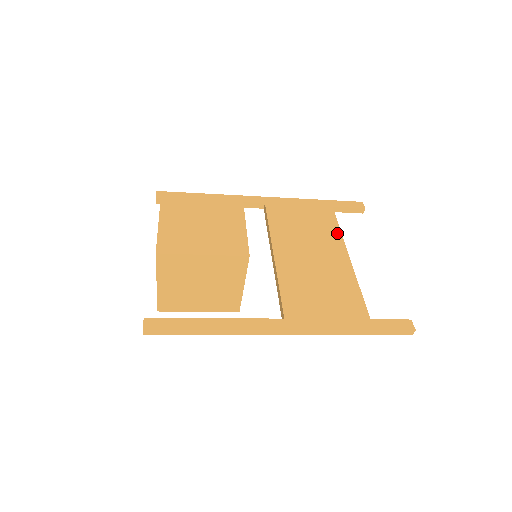
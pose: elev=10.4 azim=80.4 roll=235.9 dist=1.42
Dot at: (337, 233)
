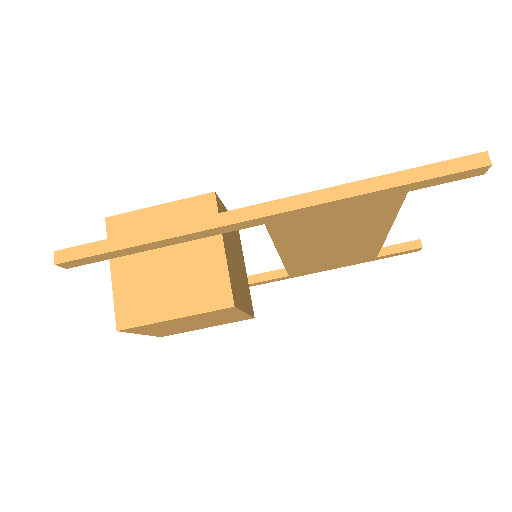
Dot at: occluded
